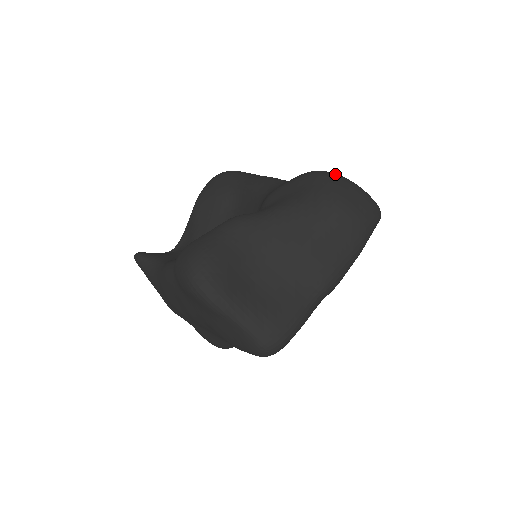
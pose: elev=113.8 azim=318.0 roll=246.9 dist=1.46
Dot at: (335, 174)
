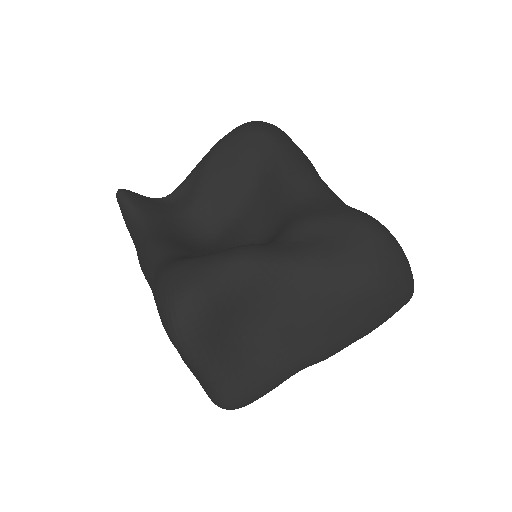
Dot at: (388, 236)
